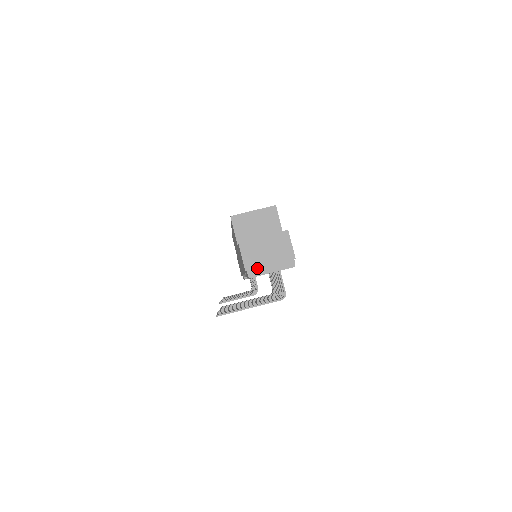
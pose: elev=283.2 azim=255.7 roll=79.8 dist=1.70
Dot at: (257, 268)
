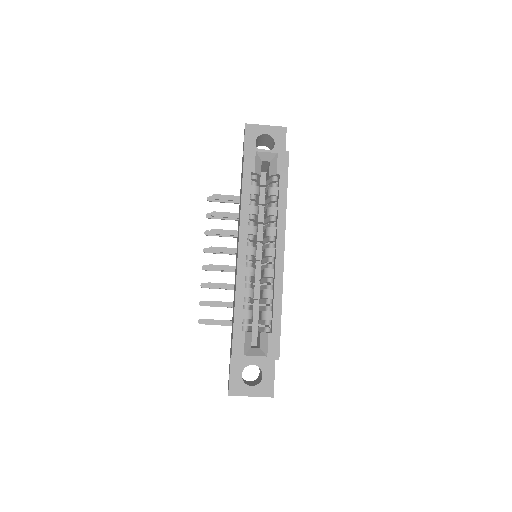
Dot at: occluded
